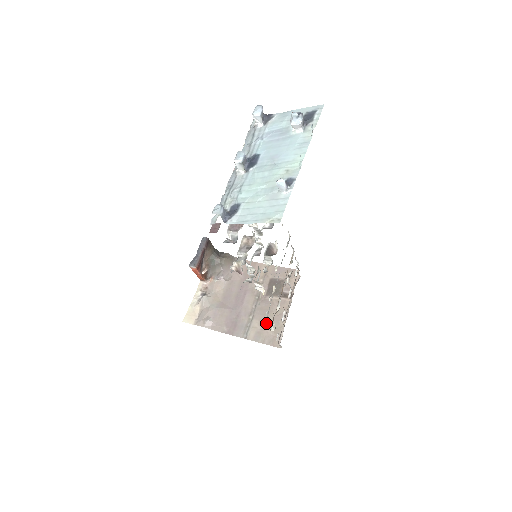
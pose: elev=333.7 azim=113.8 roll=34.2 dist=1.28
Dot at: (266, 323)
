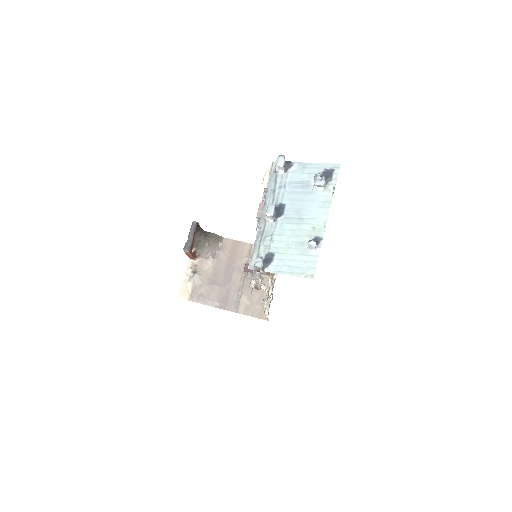
Dot at: (254, 298)
